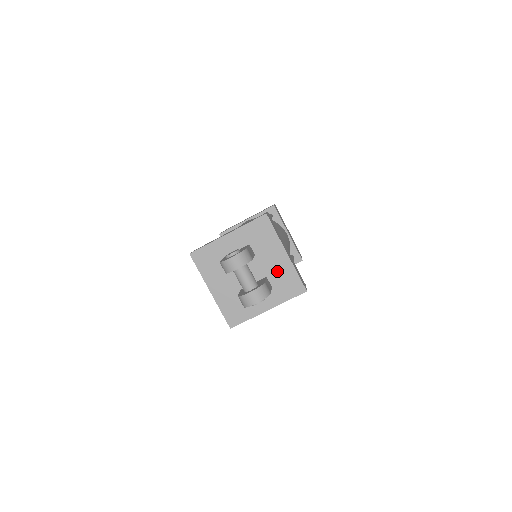
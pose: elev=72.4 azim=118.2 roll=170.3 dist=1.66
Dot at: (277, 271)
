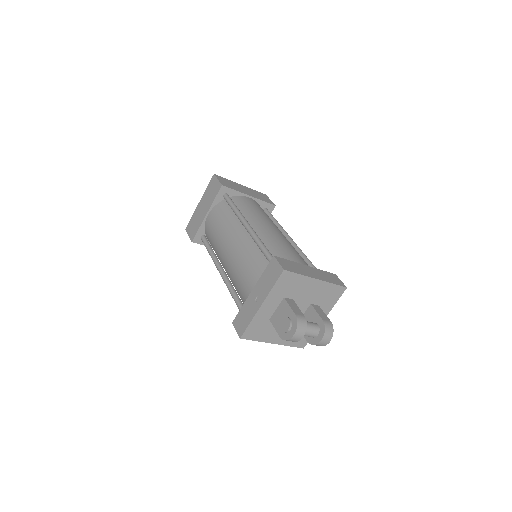
Dot at: (317, 295)
